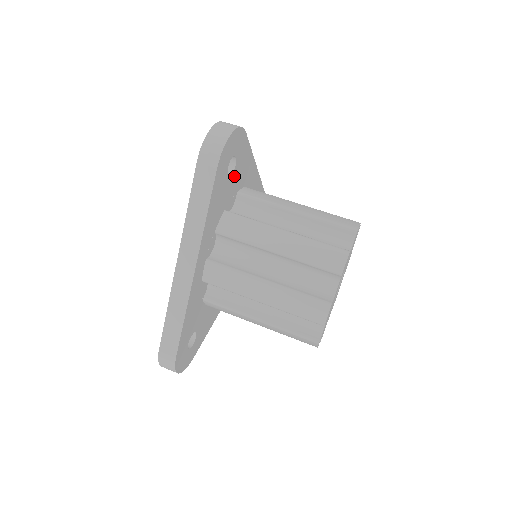
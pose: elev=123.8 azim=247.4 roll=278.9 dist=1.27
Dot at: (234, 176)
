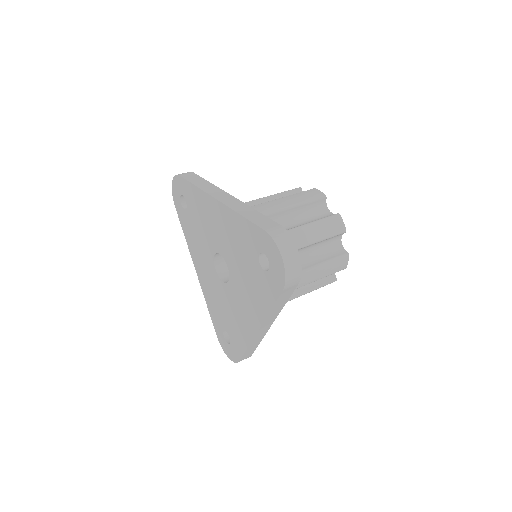
Dot at: occluded
